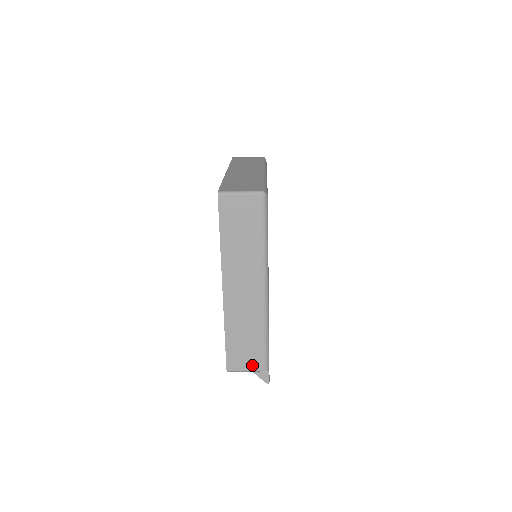
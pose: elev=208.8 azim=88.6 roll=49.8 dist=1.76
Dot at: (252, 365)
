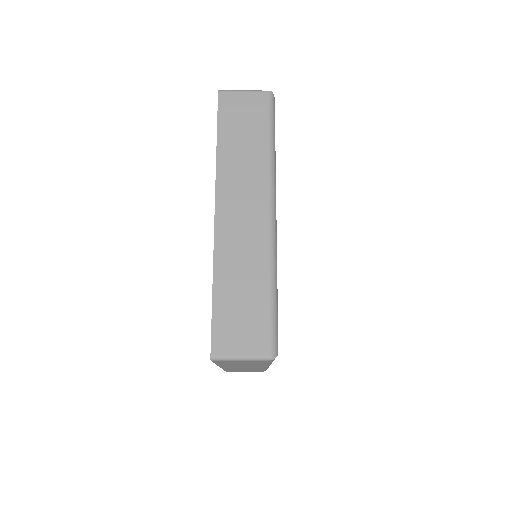
Dot at: (251, 371)
